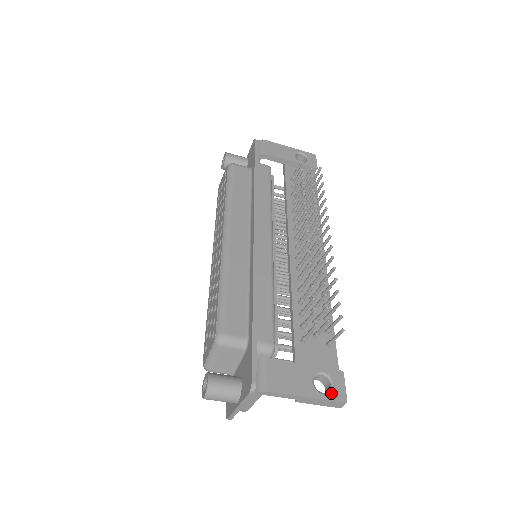
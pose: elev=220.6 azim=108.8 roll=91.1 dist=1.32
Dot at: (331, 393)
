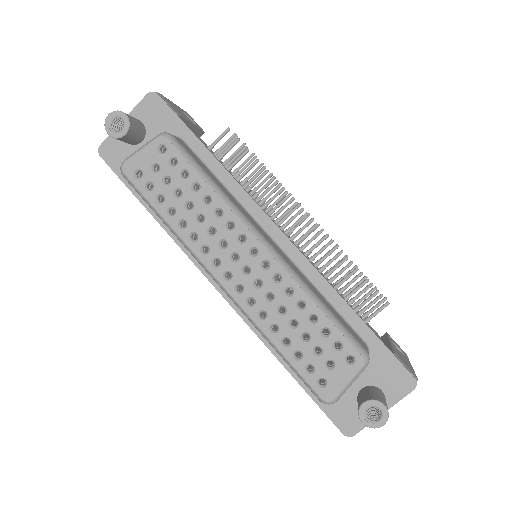
Dot at: (404, 353)
